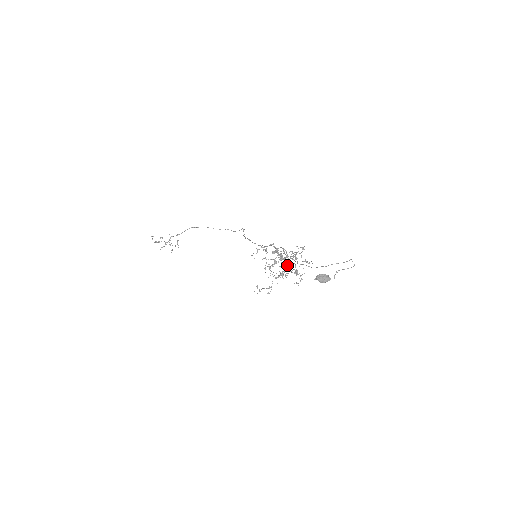
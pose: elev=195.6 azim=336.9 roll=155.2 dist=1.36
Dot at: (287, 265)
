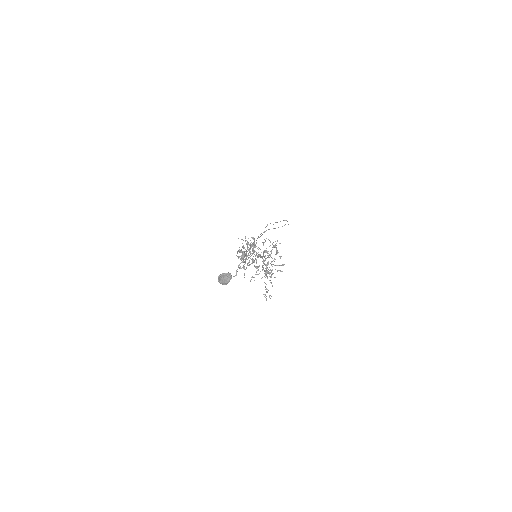
Dot at: (244, 264)
